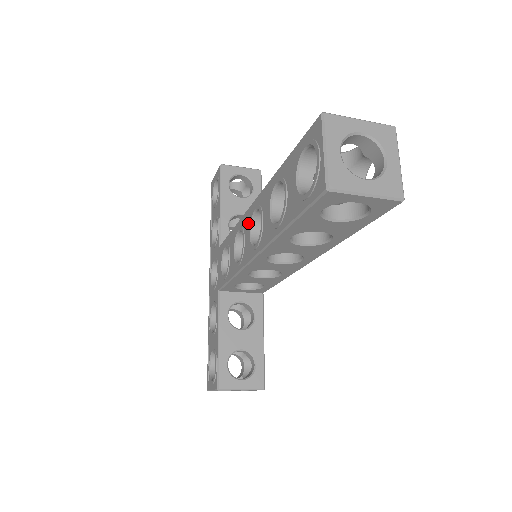
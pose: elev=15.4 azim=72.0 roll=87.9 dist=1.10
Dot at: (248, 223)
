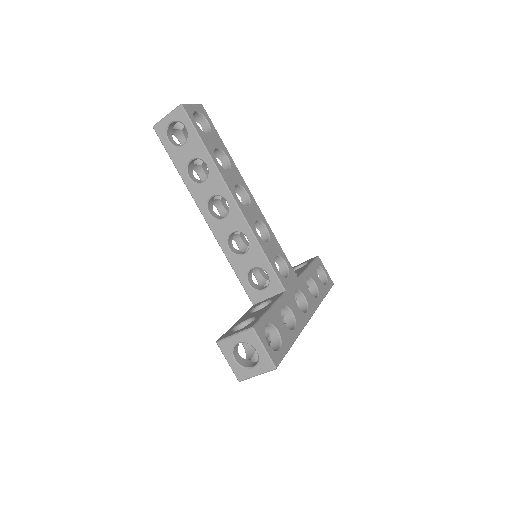
Dot at: occluded
